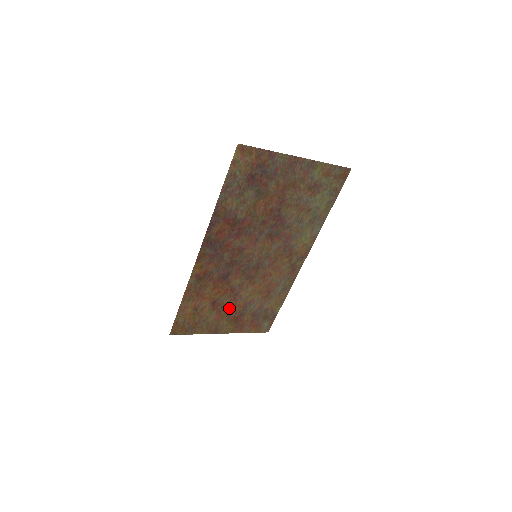
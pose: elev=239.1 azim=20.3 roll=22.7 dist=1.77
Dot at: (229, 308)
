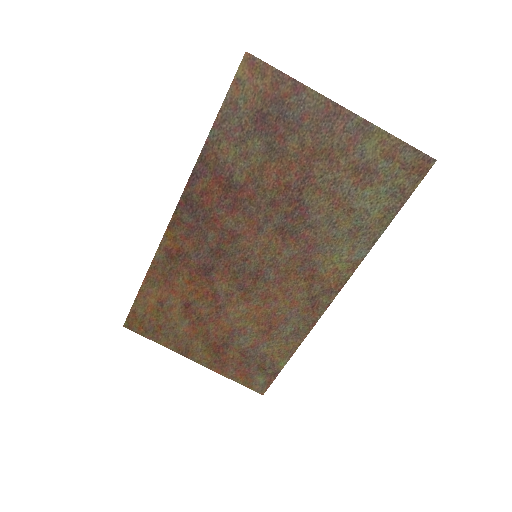
Dot at: (208, 325)
